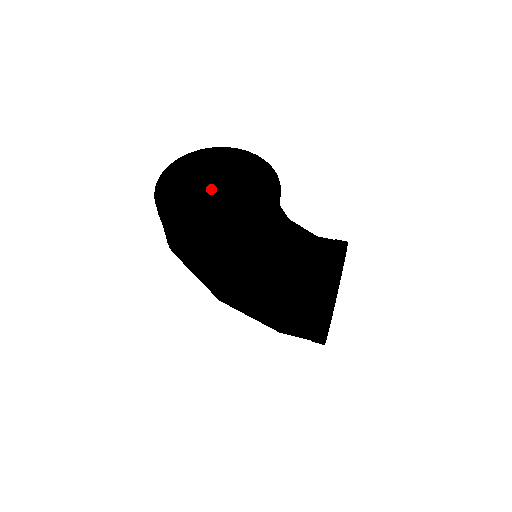
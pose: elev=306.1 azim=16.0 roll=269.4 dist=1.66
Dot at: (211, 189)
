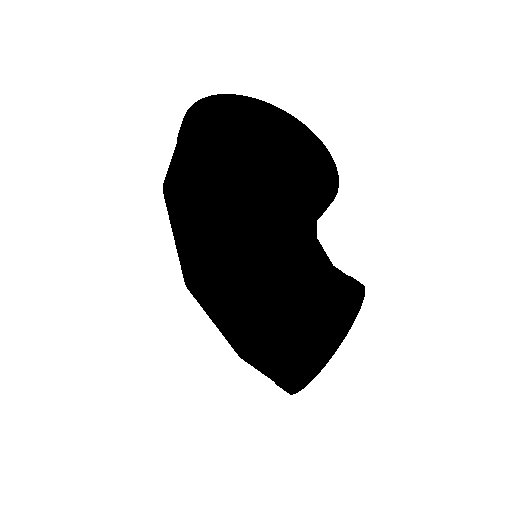
Dot at: (235, 154)
